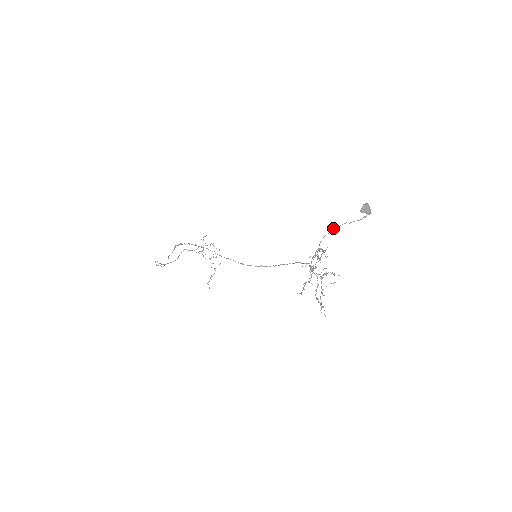
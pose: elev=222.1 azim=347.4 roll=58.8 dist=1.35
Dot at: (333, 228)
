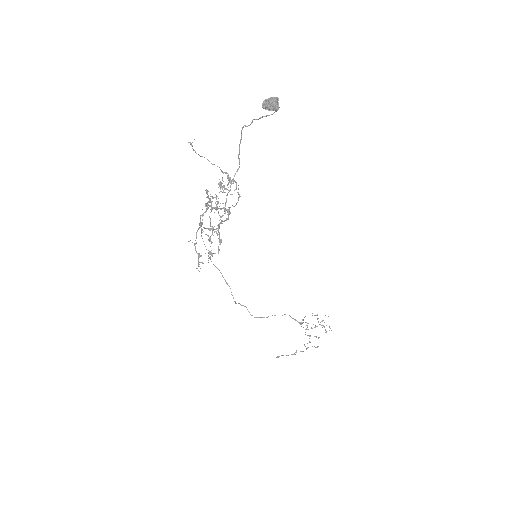
Dot at: (240, 141)
